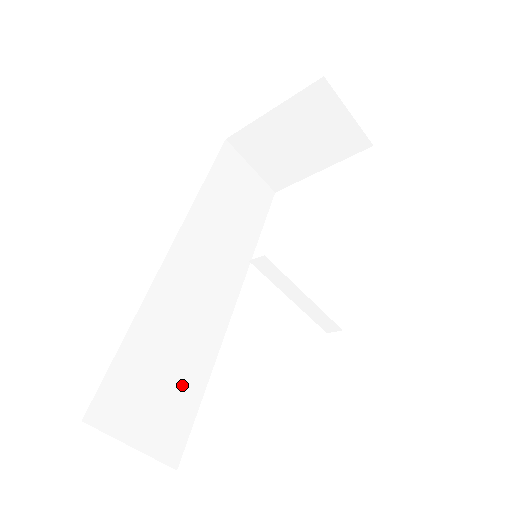
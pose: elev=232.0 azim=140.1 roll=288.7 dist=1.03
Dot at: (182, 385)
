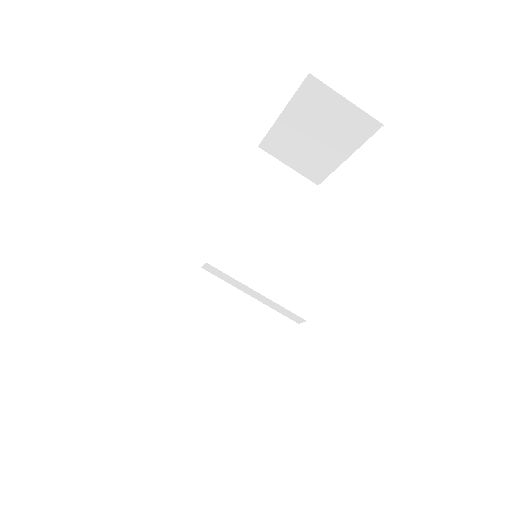
Dot at: (208, 372)
